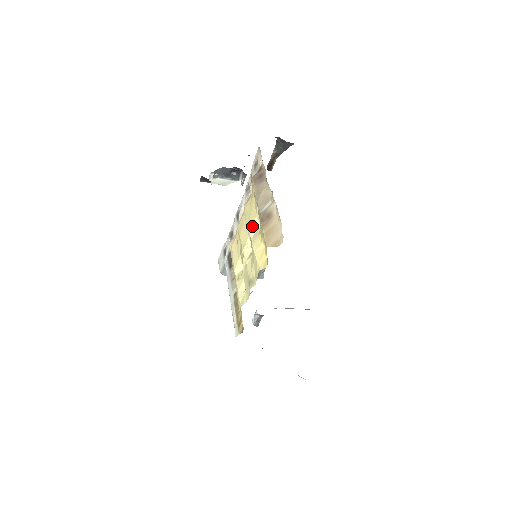
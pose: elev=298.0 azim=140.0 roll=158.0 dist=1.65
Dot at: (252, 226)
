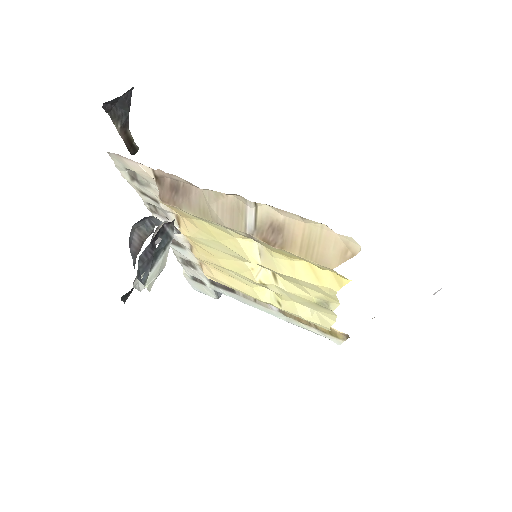
Dot at: (244, 253)
